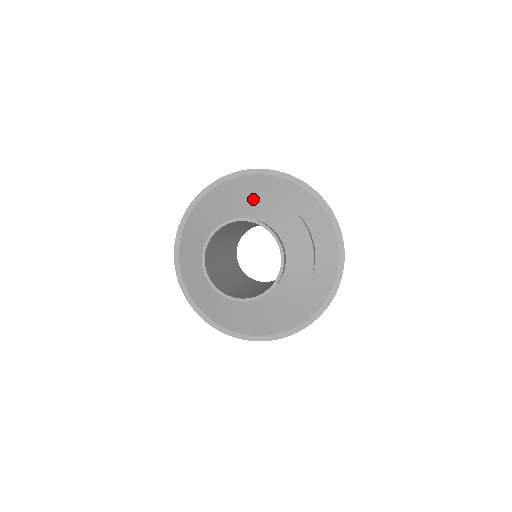
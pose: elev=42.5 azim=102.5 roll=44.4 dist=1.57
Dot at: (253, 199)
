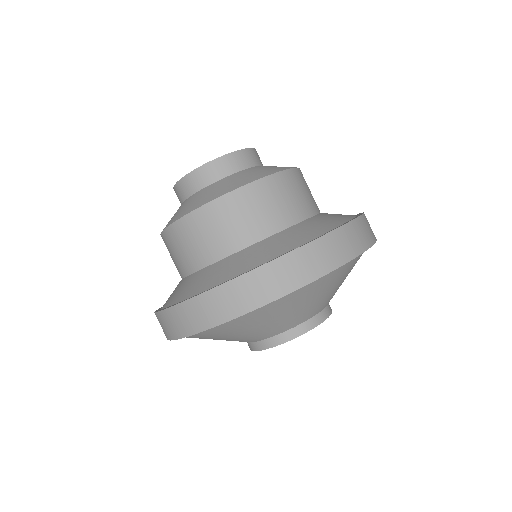
Dot at: occluded
